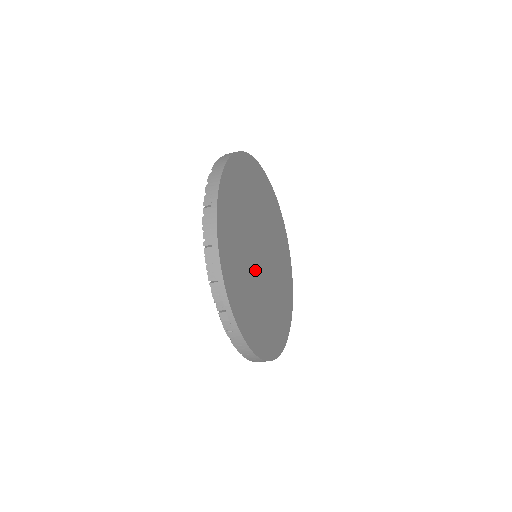
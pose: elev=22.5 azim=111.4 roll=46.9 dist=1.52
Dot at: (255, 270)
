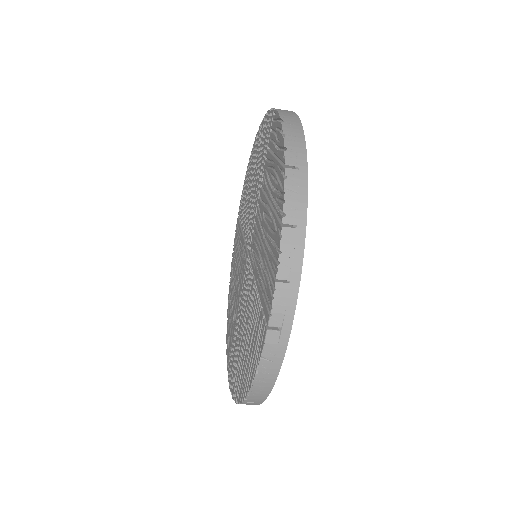
Dot at: occluded
